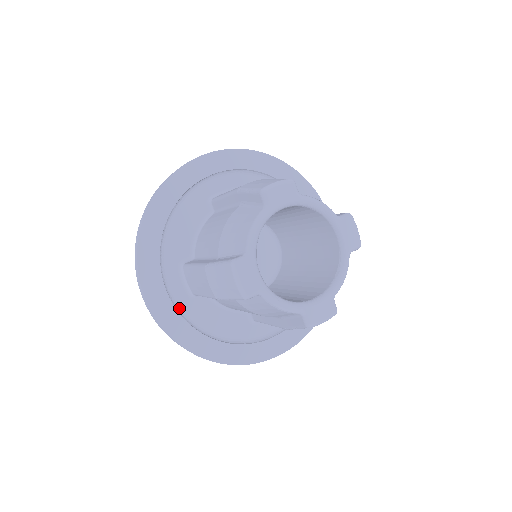
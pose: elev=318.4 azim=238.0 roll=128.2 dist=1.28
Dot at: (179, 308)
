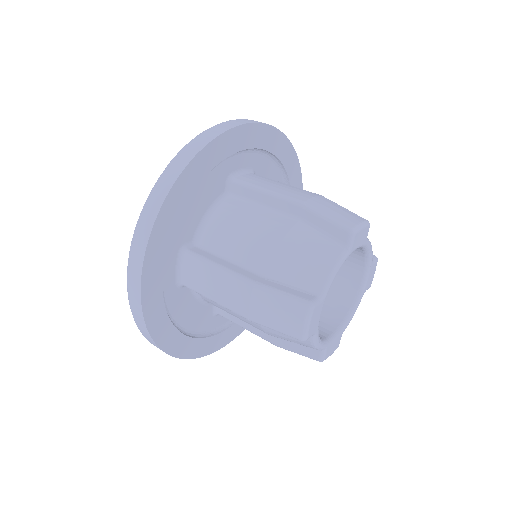
Dot at: (164, 298)
